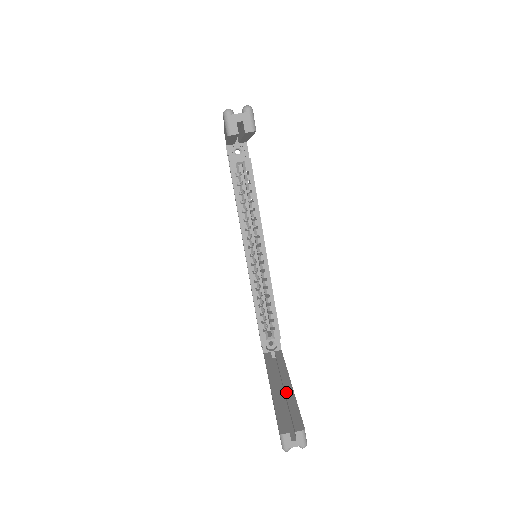
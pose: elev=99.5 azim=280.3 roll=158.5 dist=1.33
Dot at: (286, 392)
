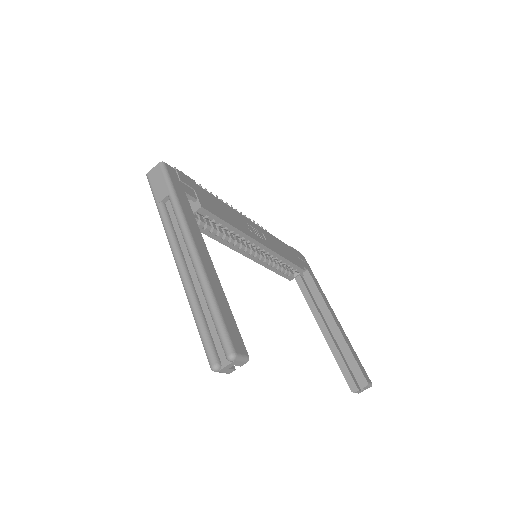
Dot at: (337, 338)
